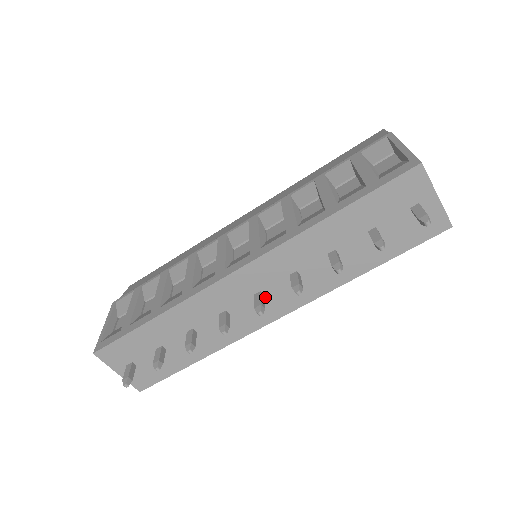
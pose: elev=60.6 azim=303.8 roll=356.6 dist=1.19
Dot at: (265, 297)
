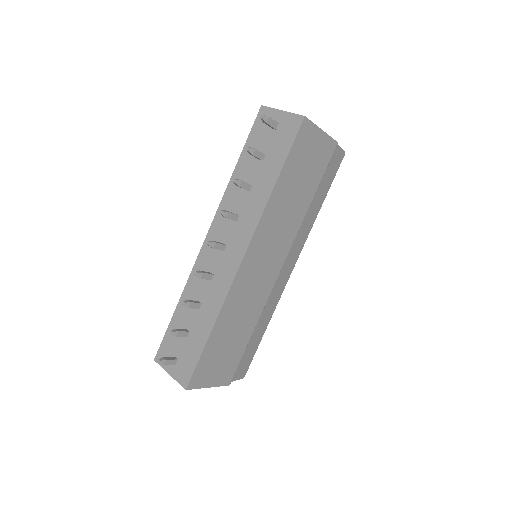
Dot at: (228, 246)
